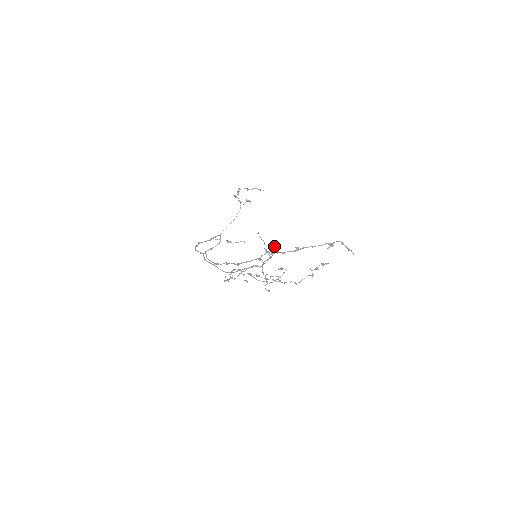
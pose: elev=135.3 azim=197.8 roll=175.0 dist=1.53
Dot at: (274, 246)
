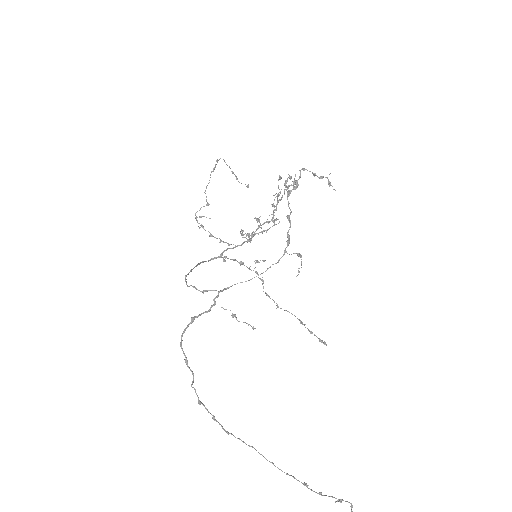
Dot at: (288, 187)
